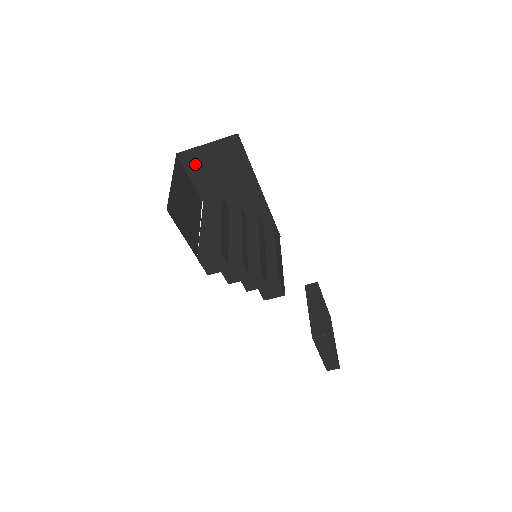
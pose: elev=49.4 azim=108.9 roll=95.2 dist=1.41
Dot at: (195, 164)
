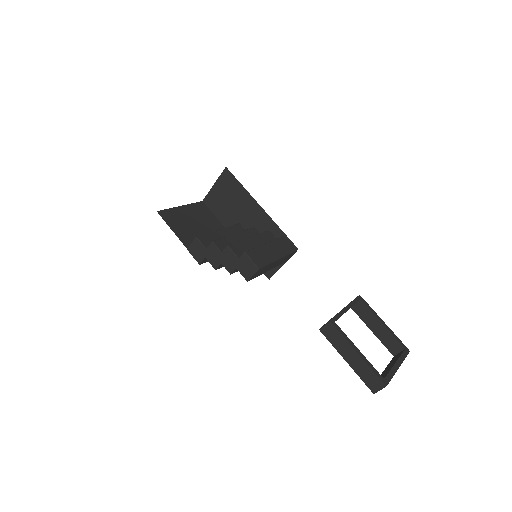
Dot at: (215, 204)
